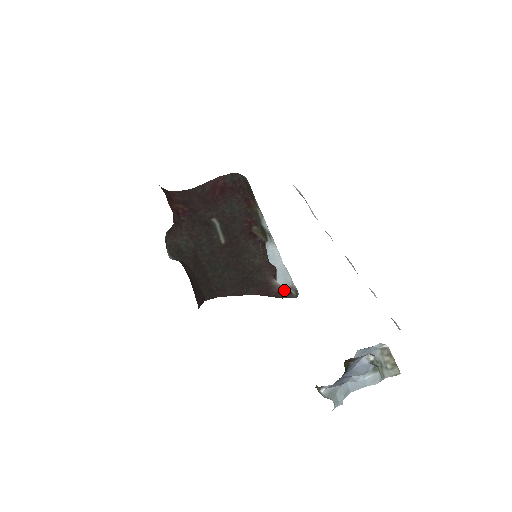
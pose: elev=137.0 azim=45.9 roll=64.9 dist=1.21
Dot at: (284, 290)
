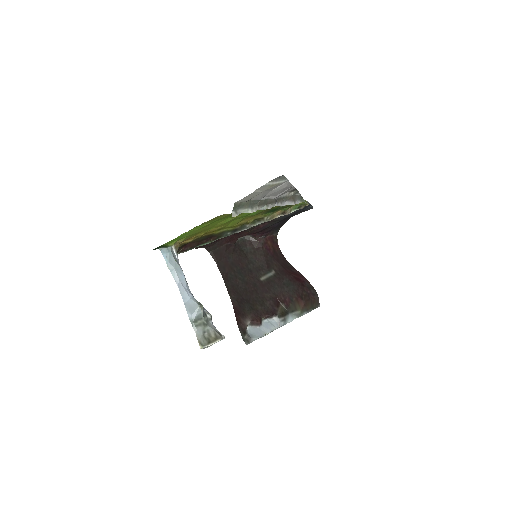
Dot at: (245, 328)
